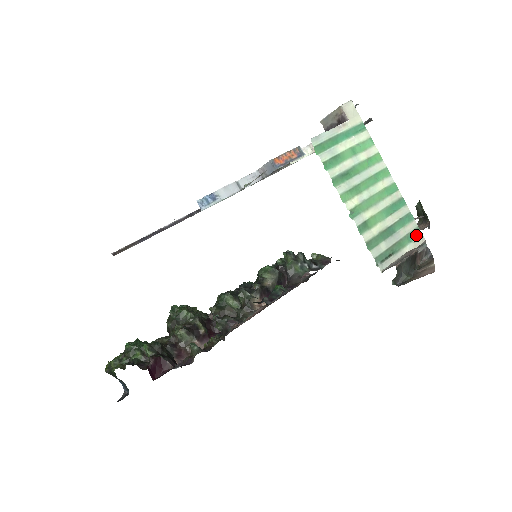
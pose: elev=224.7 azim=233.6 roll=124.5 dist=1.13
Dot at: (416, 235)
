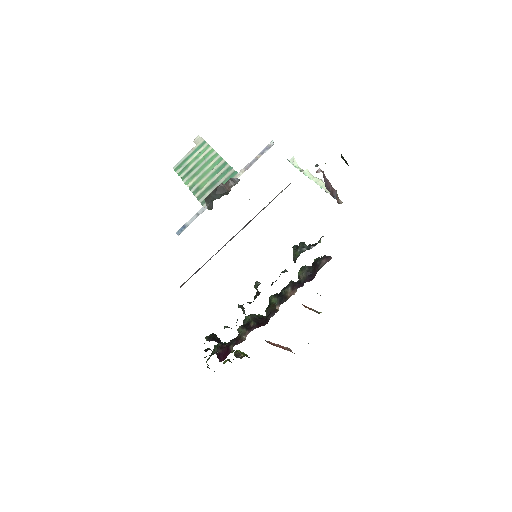
Dot at: (233, 176)
